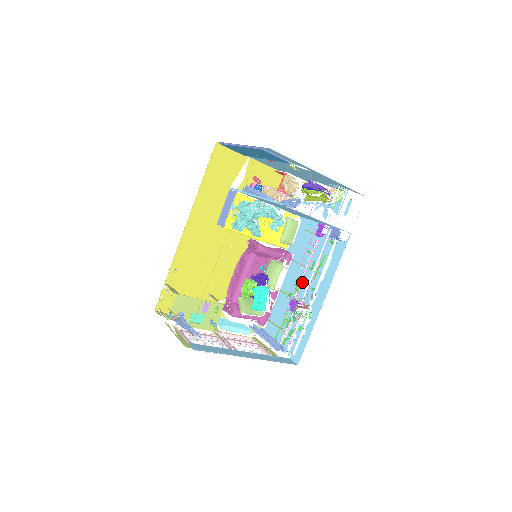
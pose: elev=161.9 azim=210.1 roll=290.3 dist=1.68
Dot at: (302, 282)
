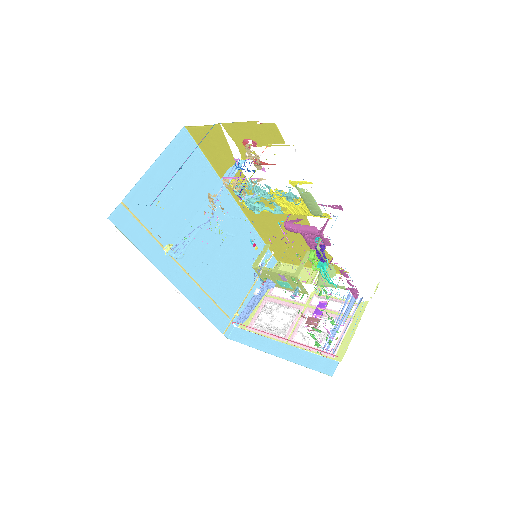
Dot at: occluded
